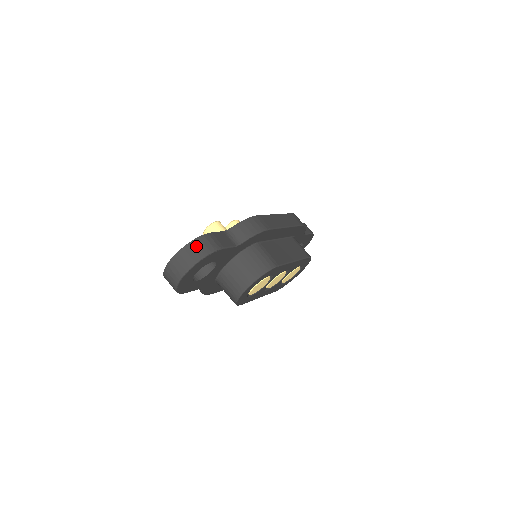
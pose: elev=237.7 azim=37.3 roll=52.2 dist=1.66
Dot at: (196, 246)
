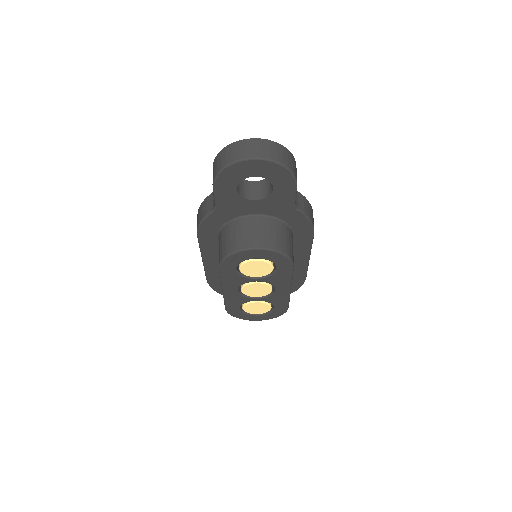
Dot at: (287, 155)
